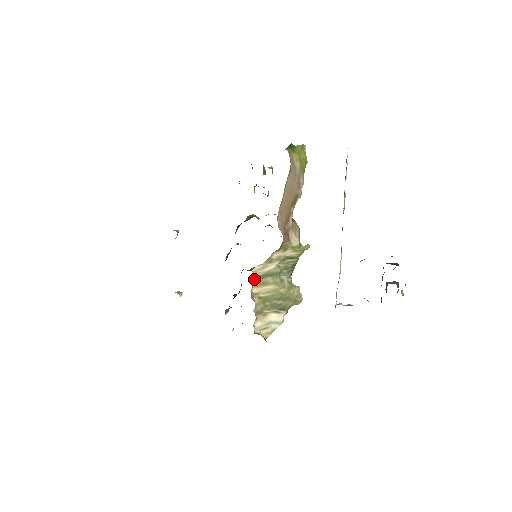
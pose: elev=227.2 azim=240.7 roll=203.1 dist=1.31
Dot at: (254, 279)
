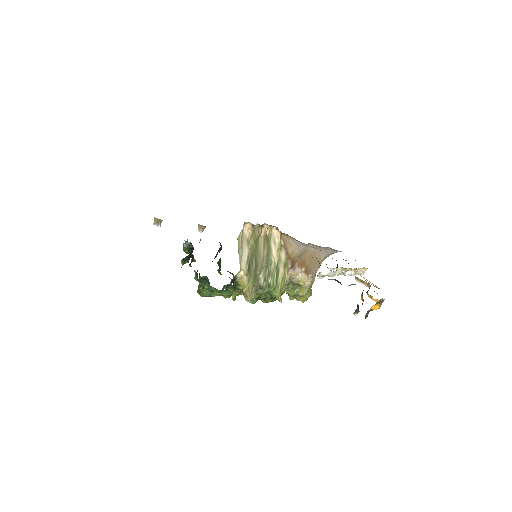
Dot at: (269, 231)
